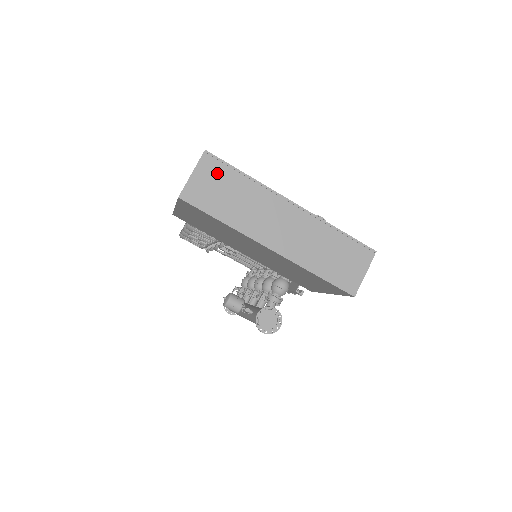
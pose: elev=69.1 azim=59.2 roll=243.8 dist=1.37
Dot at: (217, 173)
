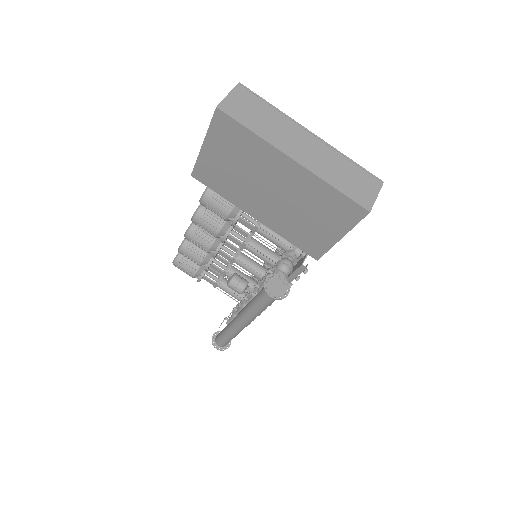
Dot at: (249, 99)
